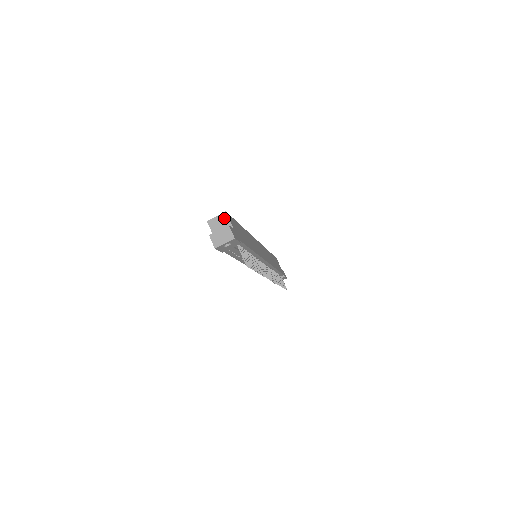
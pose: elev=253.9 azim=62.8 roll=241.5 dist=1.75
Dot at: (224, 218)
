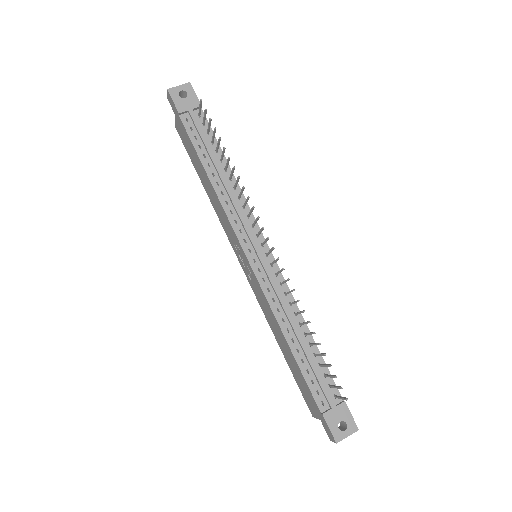
Dot at: occluded
